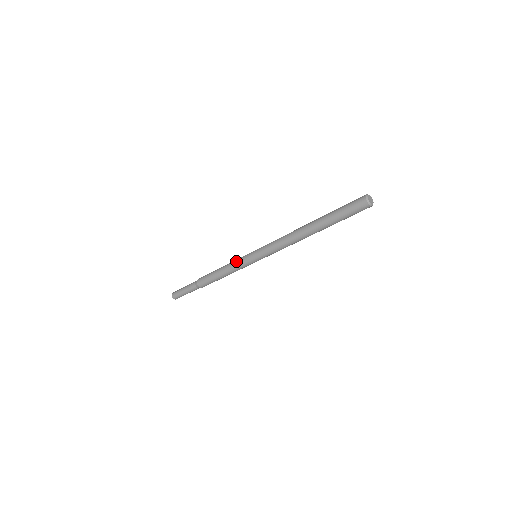
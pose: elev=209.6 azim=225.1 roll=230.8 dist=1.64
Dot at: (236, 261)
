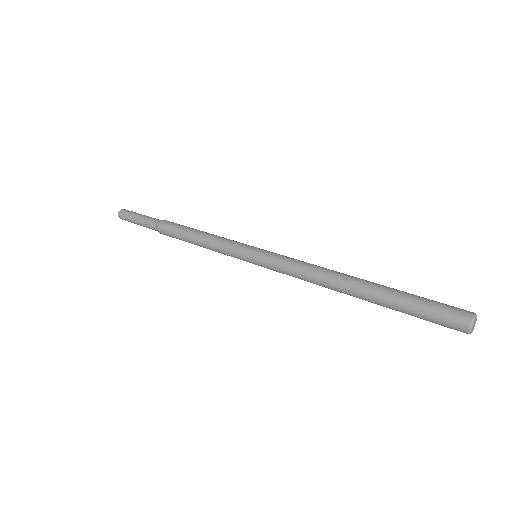
Dot at: (223, 250)
